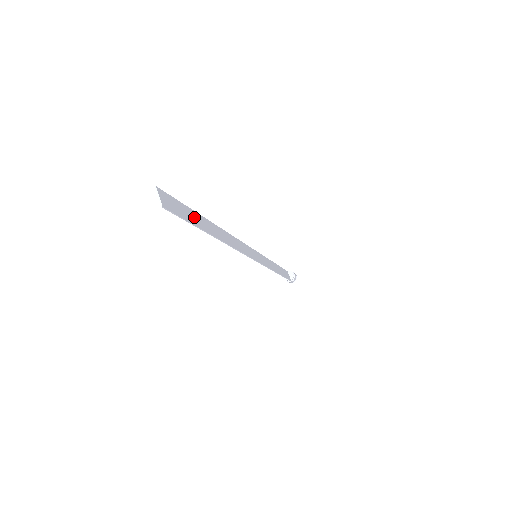
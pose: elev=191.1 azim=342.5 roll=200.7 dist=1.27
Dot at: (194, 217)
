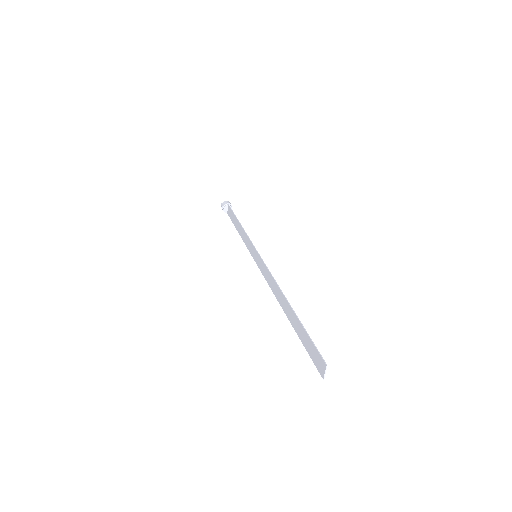
Dot at: (302, 333)
